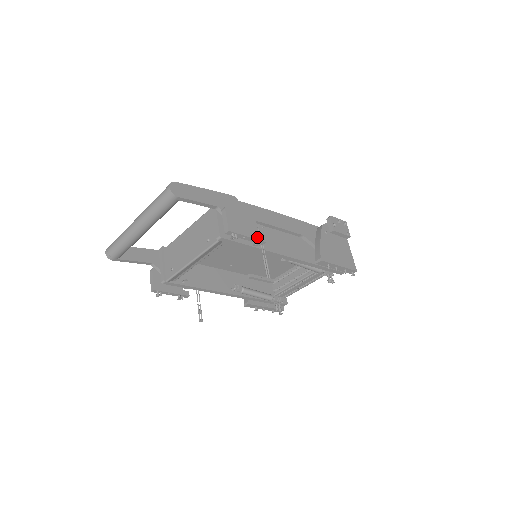
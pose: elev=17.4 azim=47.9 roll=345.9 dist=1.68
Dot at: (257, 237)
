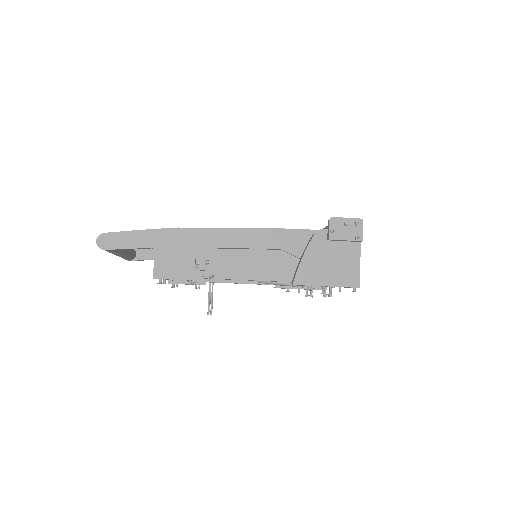
Dot at: (191, 277)
